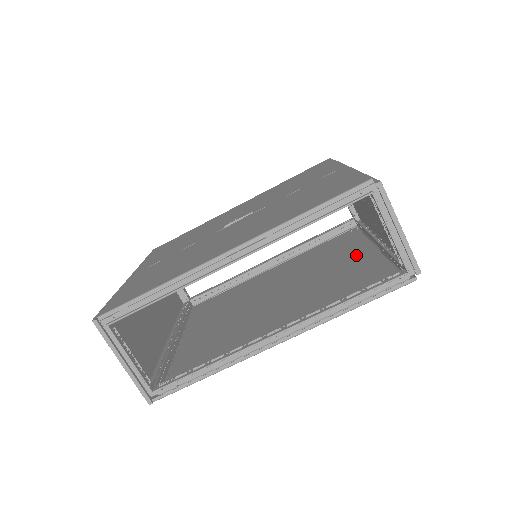
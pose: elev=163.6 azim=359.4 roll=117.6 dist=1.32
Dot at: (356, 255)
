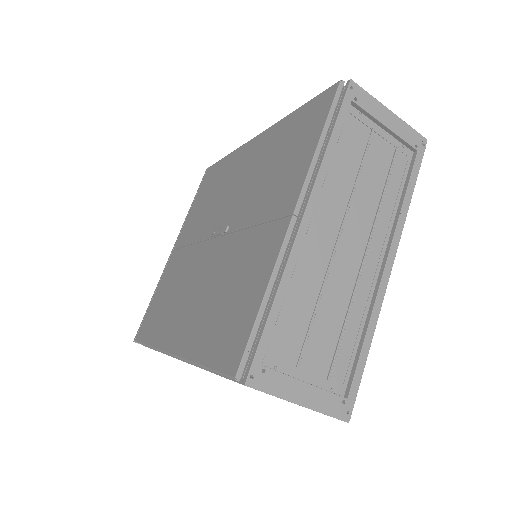
Dot at: occluded
